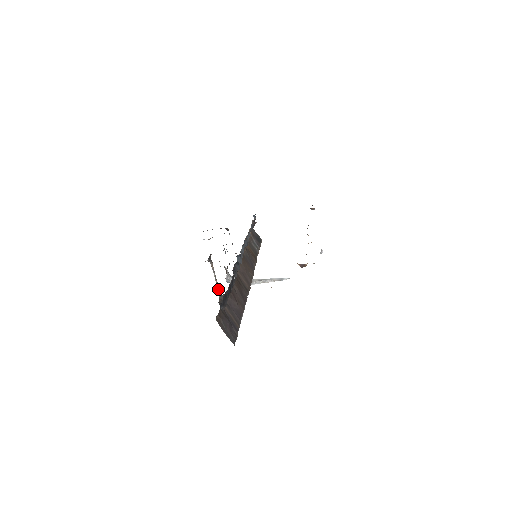
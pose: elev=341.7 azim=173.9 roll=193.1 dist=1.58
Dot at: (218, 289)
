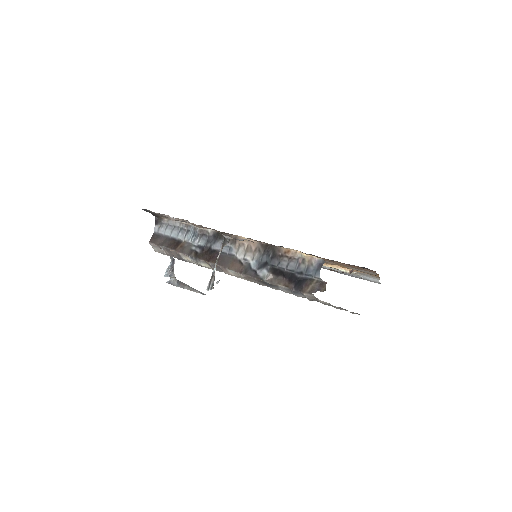
Dot at: (214, 274)
